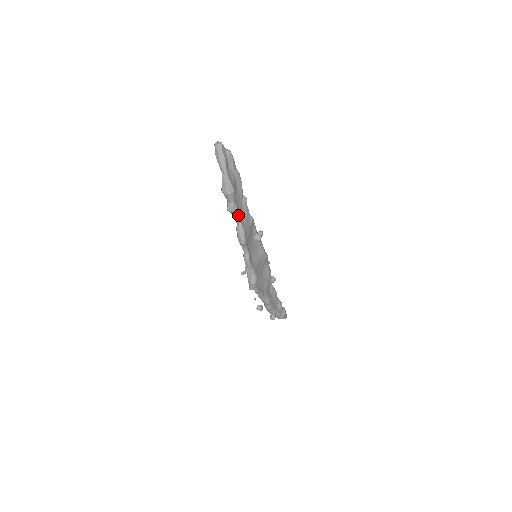
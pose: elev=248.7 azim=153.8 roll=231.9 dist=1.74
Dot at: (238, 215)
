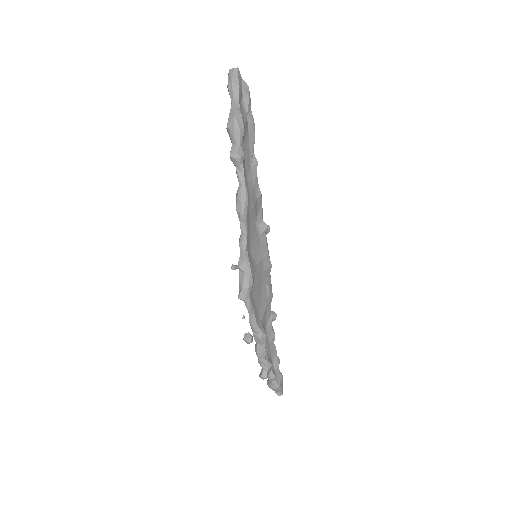
Dot at: (243, 169)
